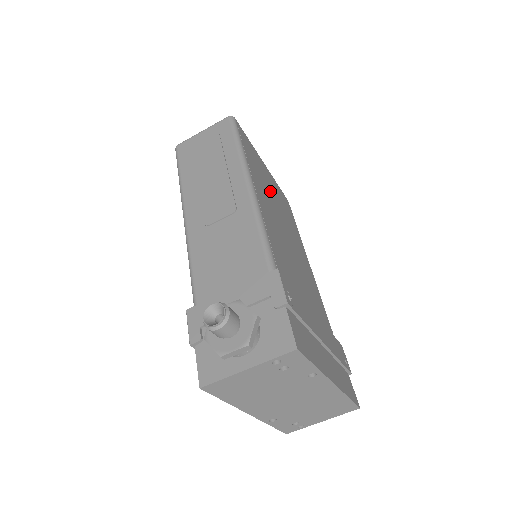
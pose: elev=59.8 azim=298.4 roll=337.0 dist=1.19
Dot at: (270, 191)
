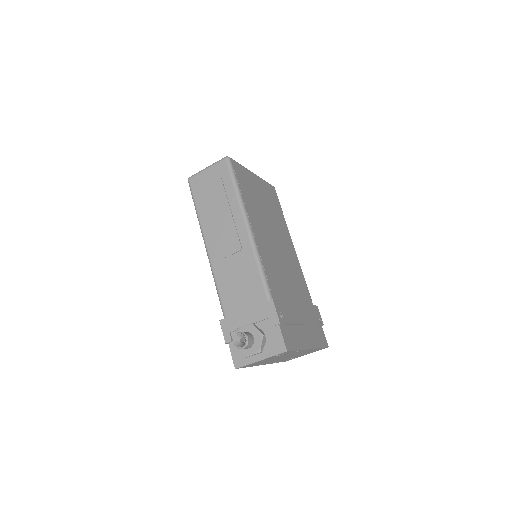
Dot at: (261, 207)
